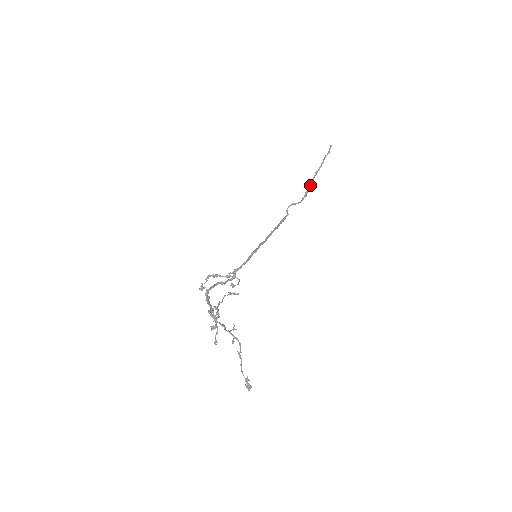
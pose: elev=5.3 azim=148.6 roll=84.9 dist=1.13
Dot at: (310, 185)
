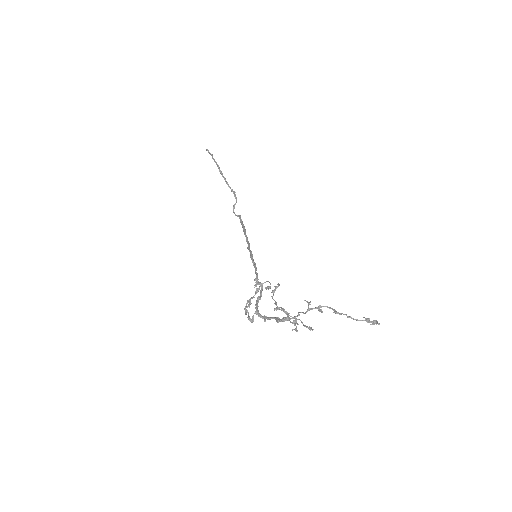
Dot at: (228, 184)
